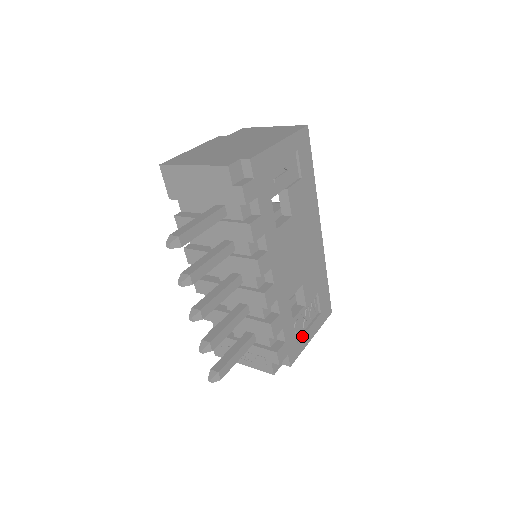
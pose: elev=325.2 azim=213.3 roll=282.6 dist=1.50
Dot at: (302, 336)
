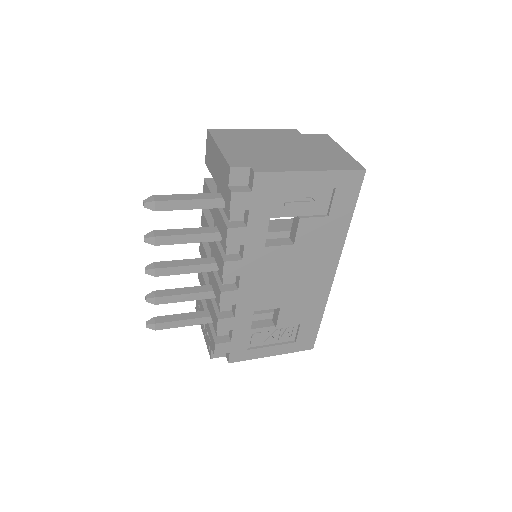
Dot at: (258, 348)
